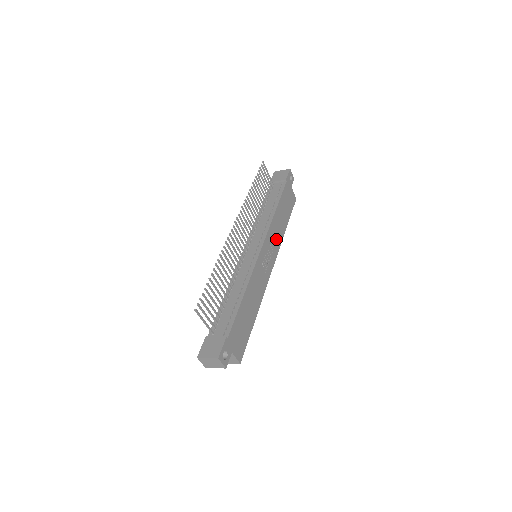
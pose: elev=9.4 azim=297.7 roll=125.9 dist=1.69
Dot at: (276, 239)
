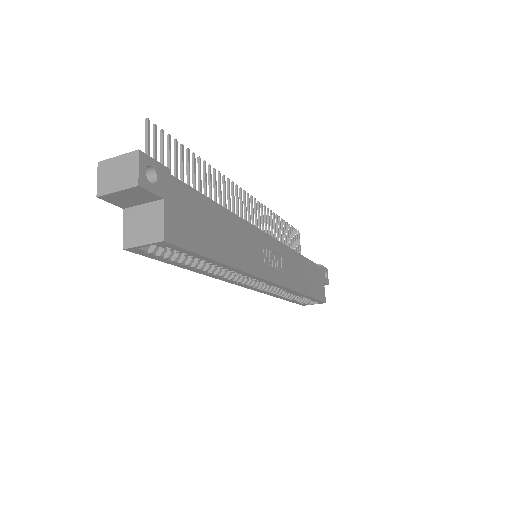
Dot at: (290, 273)
